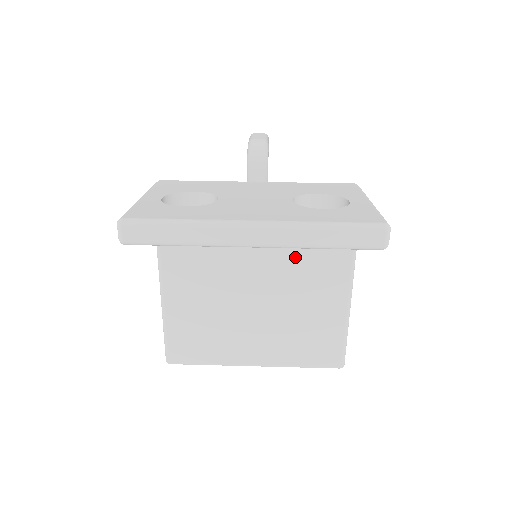
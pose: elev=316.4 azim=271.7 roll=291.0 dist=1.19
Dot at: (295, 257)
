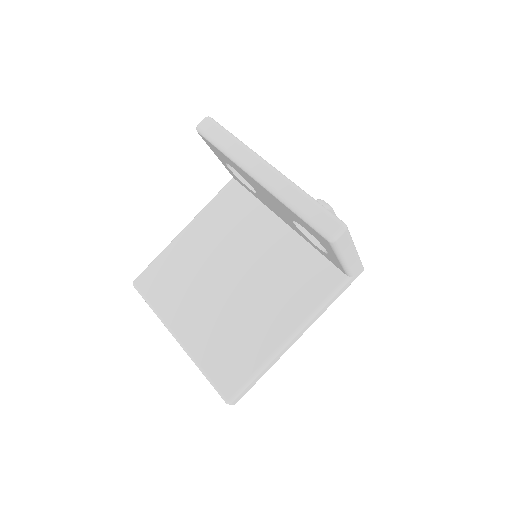
Dot at: (278, 275)
